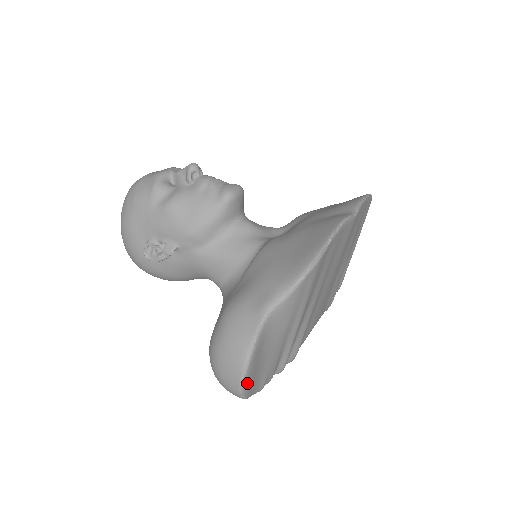
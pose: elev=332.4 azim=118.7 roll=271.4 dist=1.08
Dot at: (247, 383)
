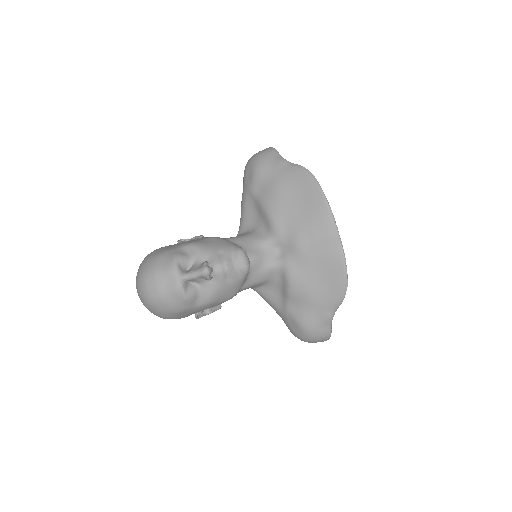
Dot at: occluded
